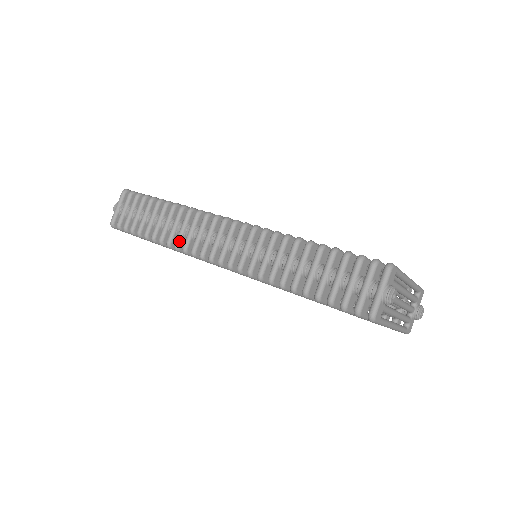
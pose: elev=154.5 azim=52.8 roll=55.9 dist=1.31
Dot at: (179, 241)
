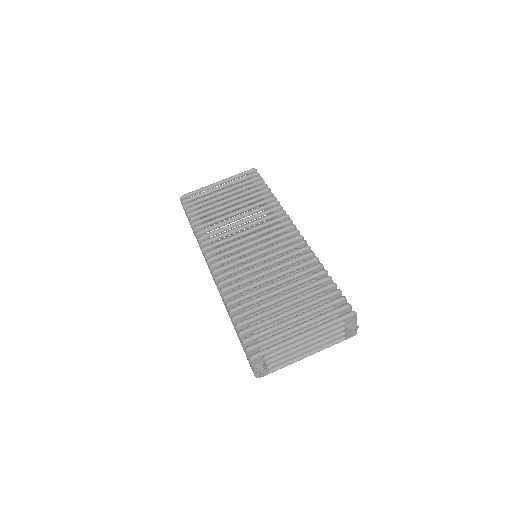
Dot at: occluded
